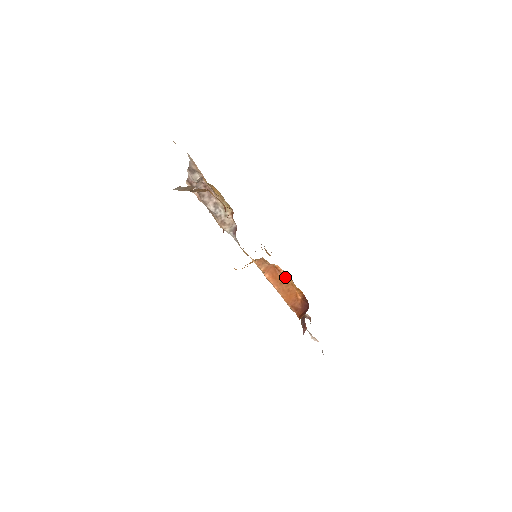
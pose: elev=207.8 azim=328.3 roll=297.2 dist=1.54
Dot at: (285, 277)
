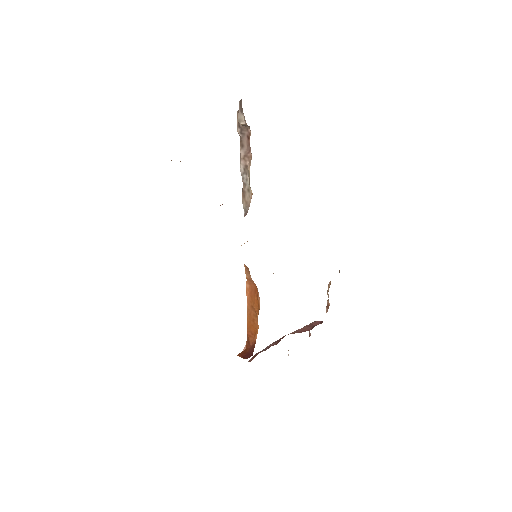
Dot at: (258, 307)
